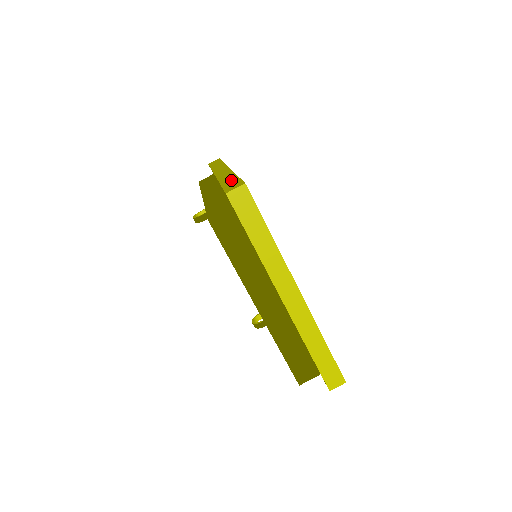
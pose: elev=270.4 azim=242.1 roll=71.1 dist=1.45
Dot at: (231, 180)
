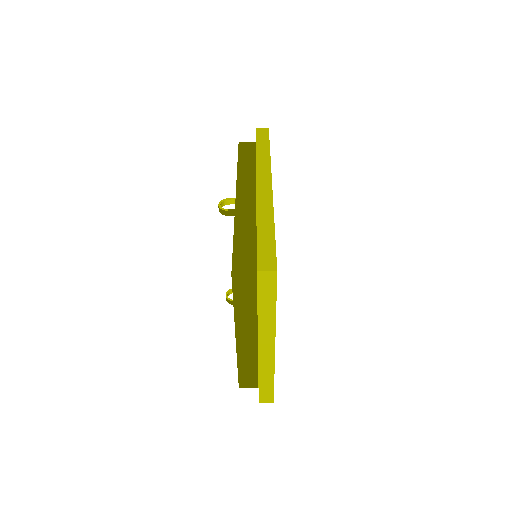
Dot at: (267, 237)
